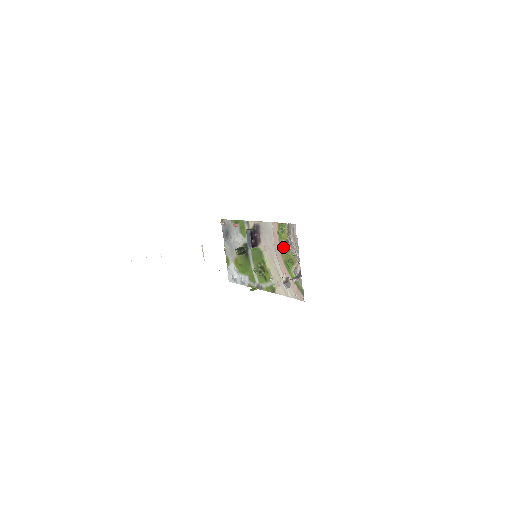
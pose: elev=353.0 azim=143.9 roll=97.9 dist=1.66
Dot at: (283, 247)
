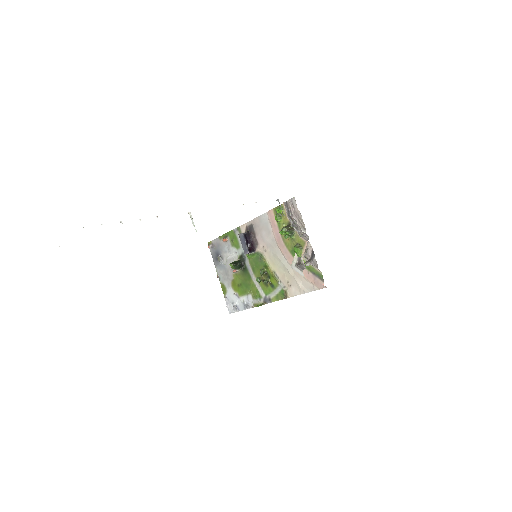
Dot at: (286, 230)
